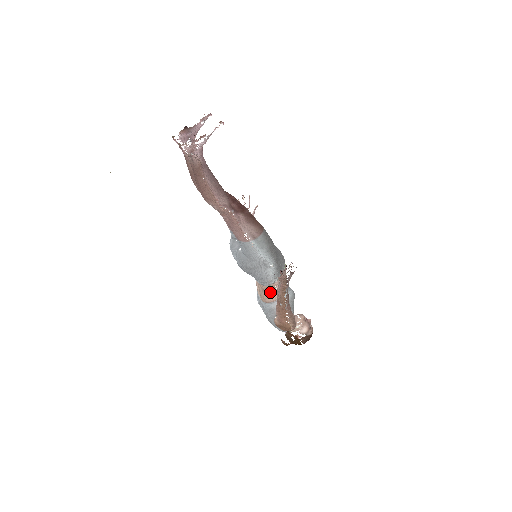
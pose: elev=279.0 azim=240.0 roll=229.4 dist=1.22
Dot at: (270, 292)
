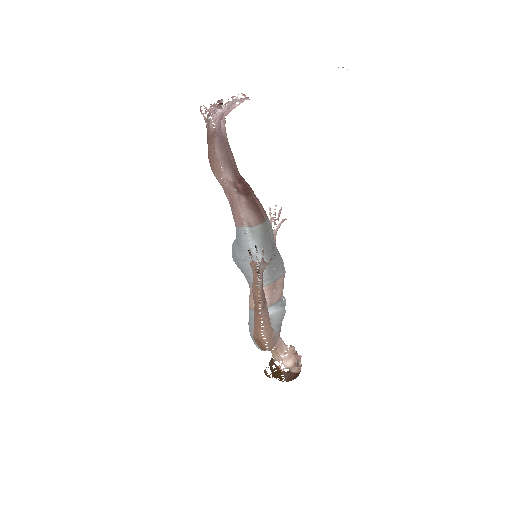
Dot at: occluded
